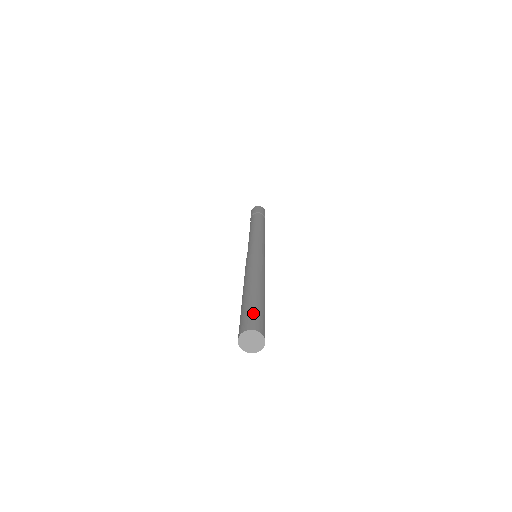
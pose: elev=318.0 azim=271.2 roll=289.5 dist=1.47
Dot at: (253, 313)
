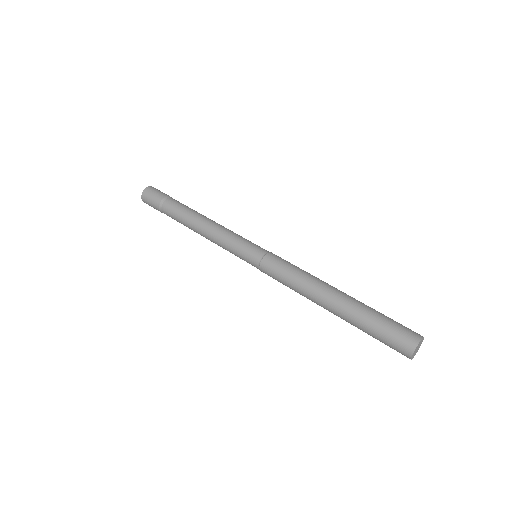
Dot at: (388, 330)
